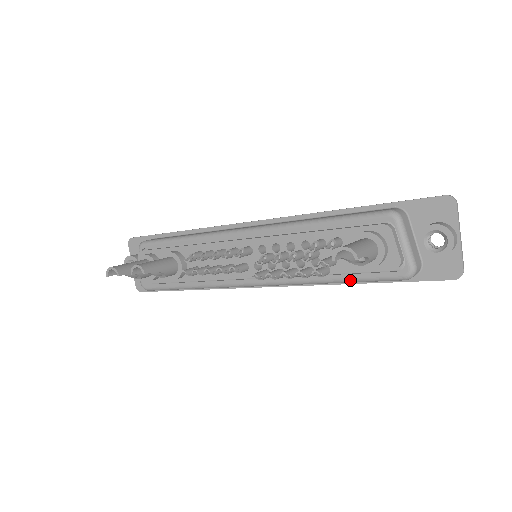
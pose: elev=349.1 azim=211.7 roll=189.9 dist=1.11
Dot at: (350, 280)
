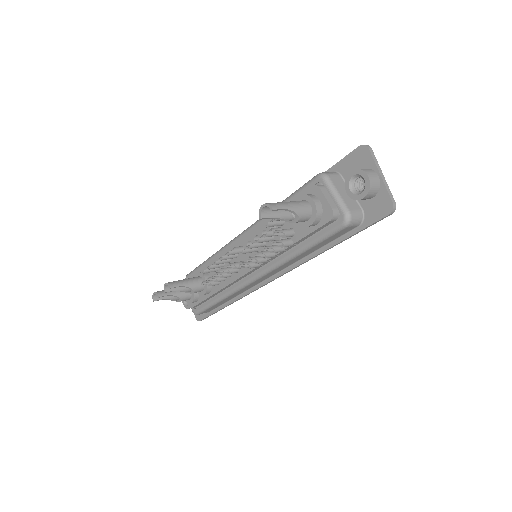
Dot at: (310, 244)
